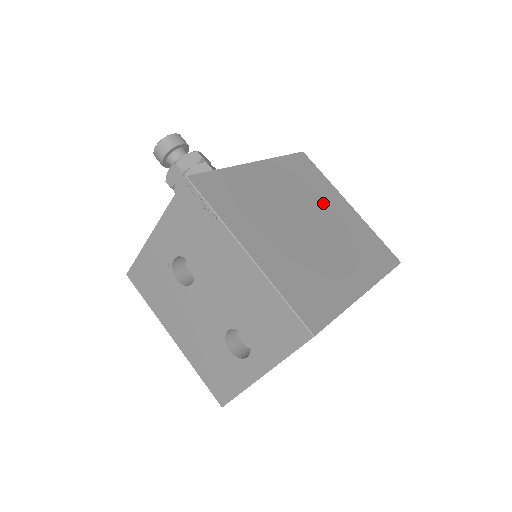
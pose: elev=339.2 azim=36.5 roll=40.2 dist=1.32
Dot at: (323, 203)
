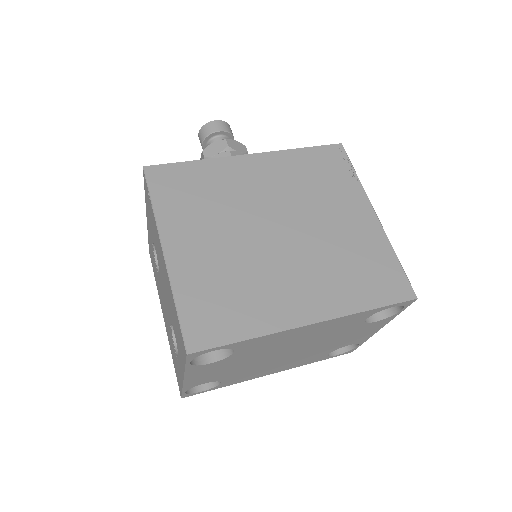
Dot at: (326, 207)
